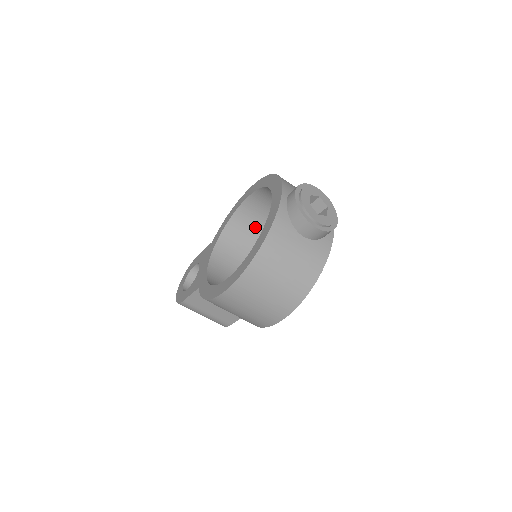
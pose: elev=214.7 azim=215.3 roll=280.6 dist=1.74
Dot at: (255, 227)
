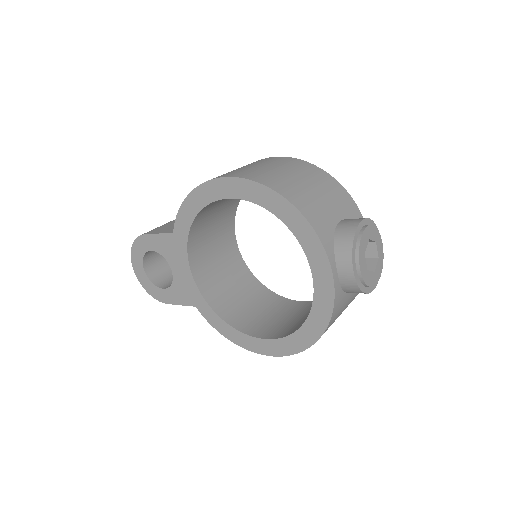
Dot at: occluded
